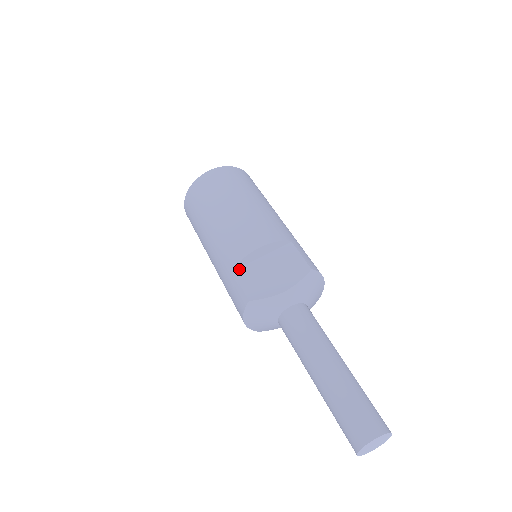
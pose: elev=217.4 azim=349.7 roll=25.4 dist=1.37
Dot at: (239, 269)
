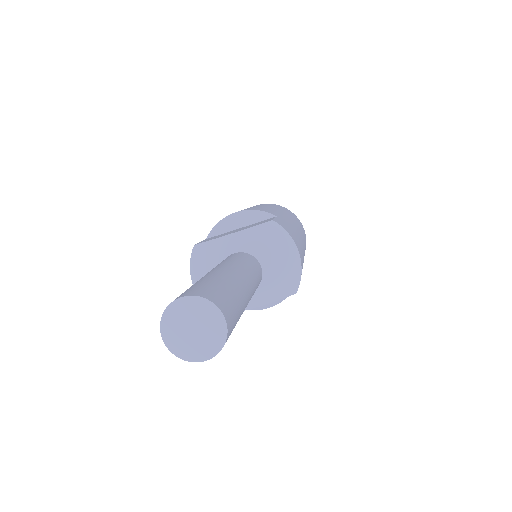
Dot at: occluded
